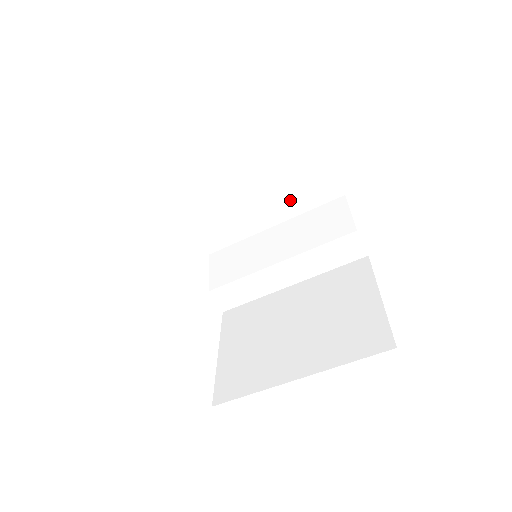
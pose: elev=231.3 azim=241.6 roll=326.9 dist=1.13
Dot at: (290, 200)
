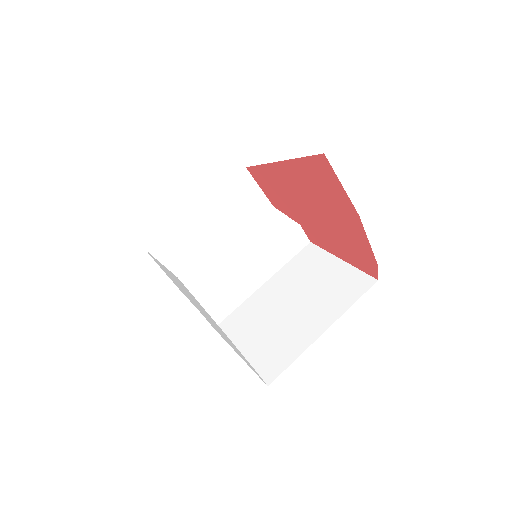
Dot at: (235, 221)
